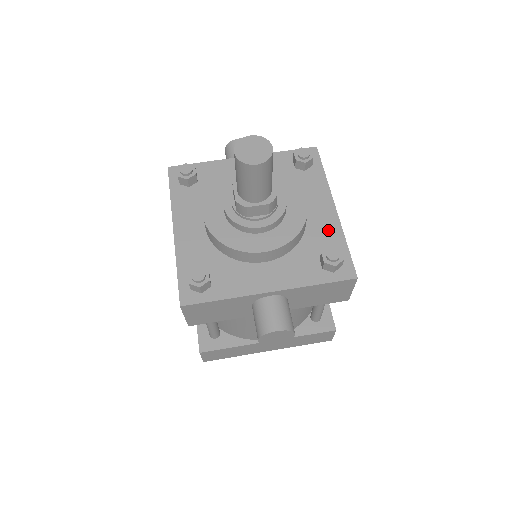
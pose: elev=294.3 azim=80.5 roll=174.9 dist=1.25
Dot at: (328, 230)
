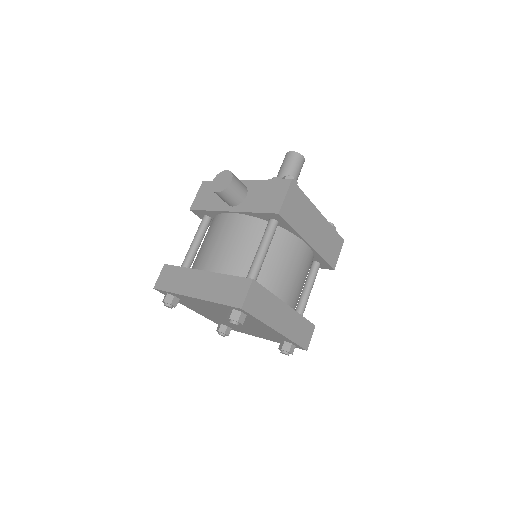
Dot at: occluded
